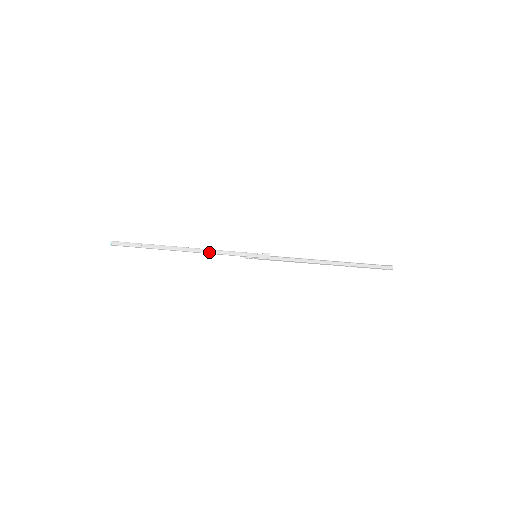
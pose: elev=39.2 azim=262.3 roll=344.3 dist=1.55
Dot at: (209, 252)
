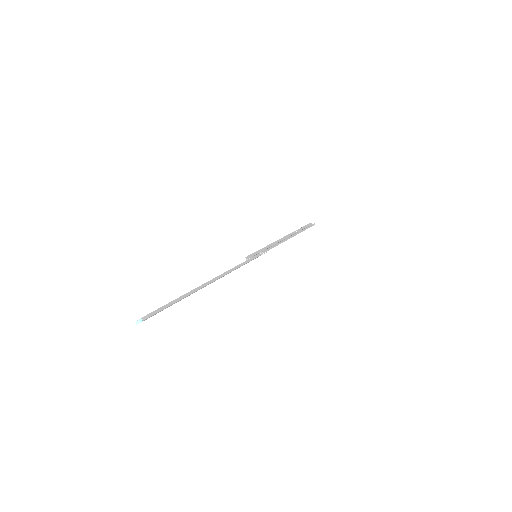
Dot at: occluded
